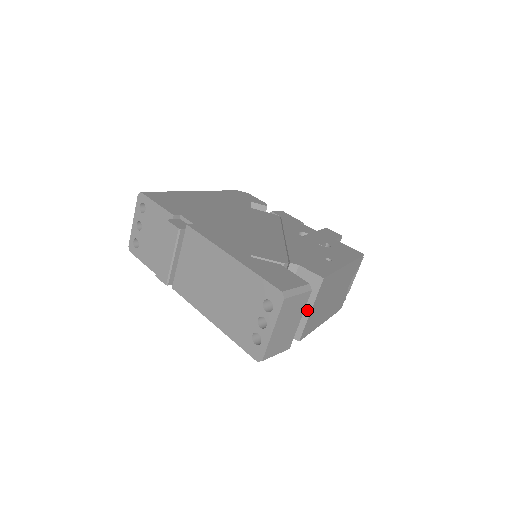
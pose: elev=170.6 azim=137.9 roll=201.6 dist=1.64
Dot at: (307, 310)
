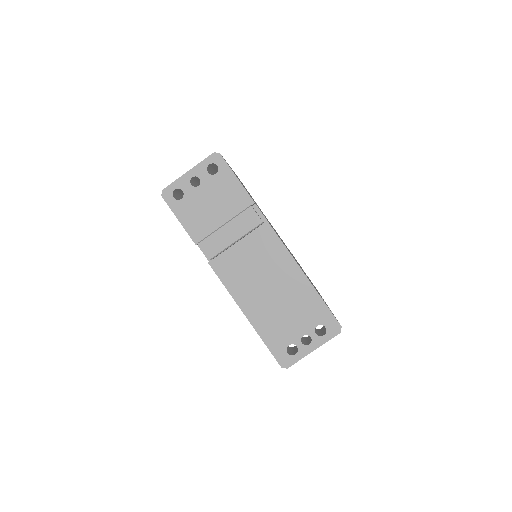
Dot at: occluded
